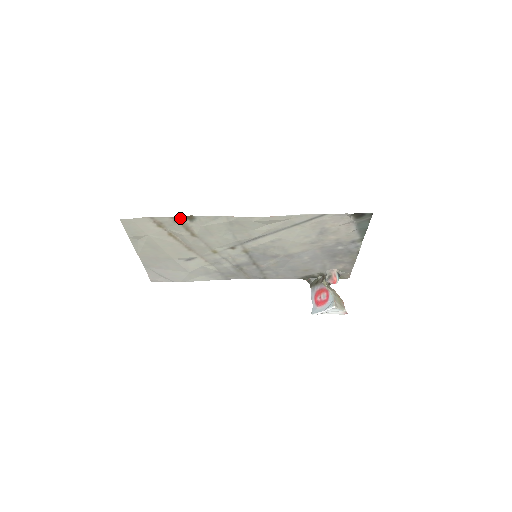
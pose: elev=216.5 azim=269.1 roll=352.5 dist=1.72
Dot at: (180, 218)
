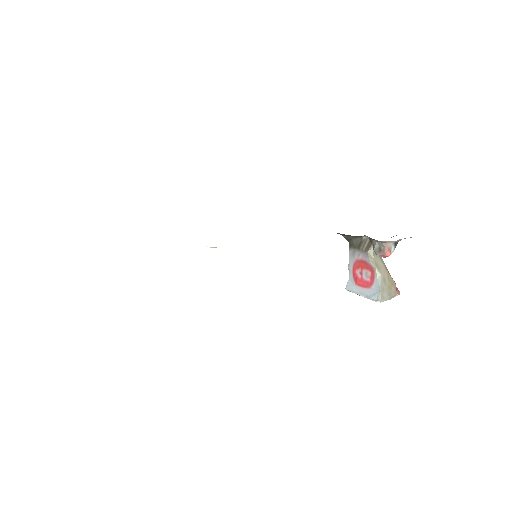
Dot at: occluded
